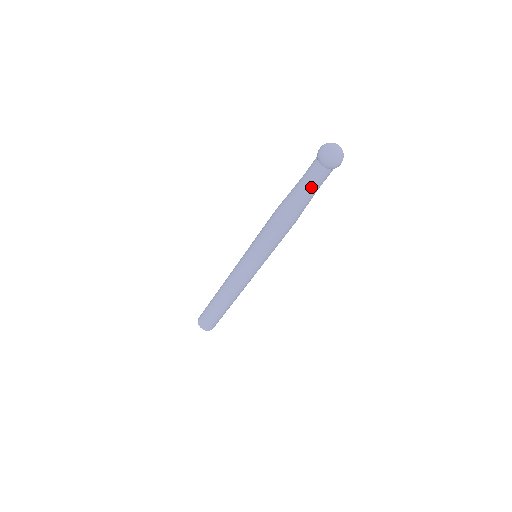
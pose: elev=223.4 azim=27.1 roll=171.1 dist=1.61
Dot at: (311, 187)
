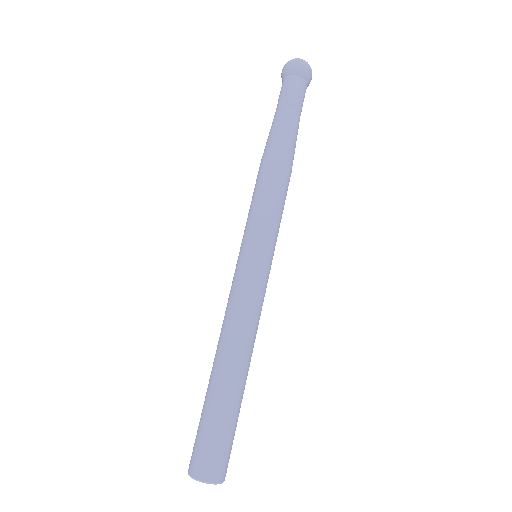
Dot at: (290, 105)
